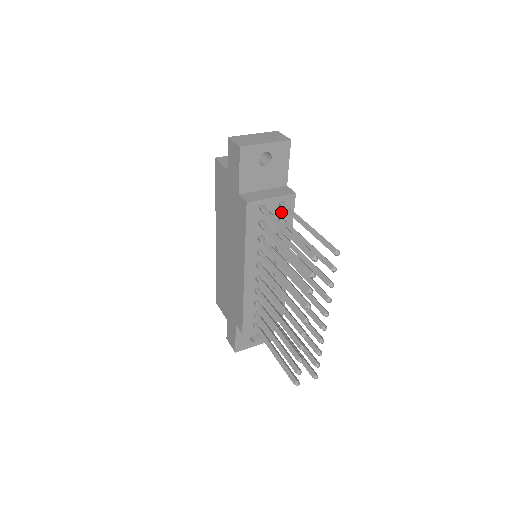
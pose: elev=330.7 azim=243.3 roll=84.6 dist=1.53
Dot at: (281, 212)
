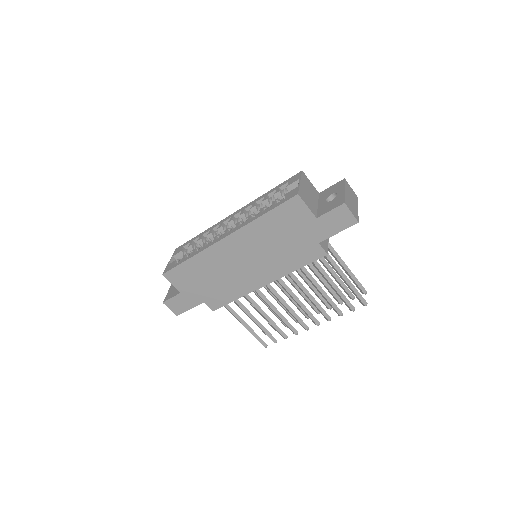
Dot at: occluded
